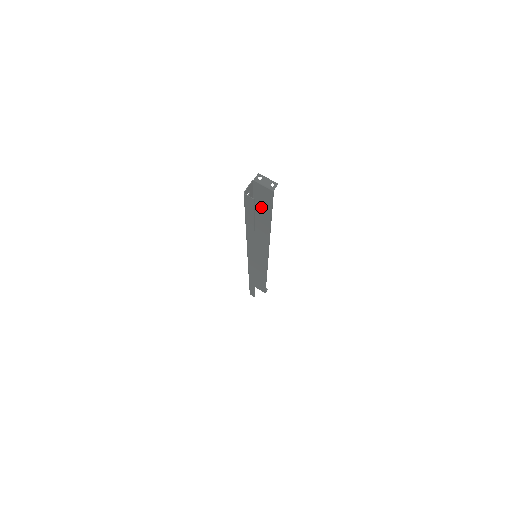
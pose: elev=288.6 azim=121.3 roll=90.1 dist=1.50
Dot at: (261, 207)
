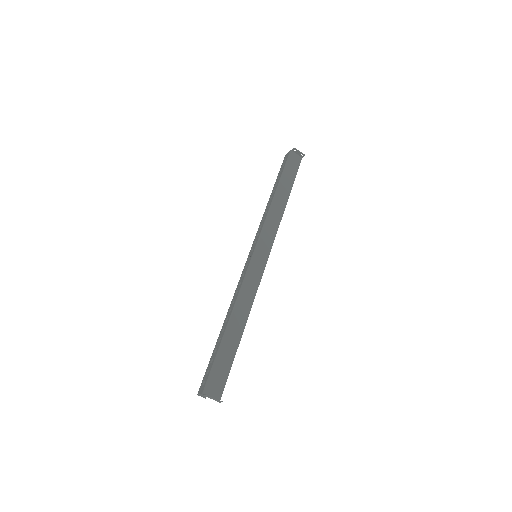
Dot at: (224, 358)
